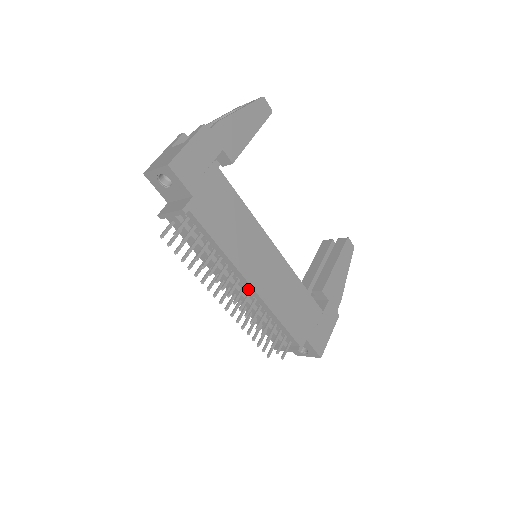
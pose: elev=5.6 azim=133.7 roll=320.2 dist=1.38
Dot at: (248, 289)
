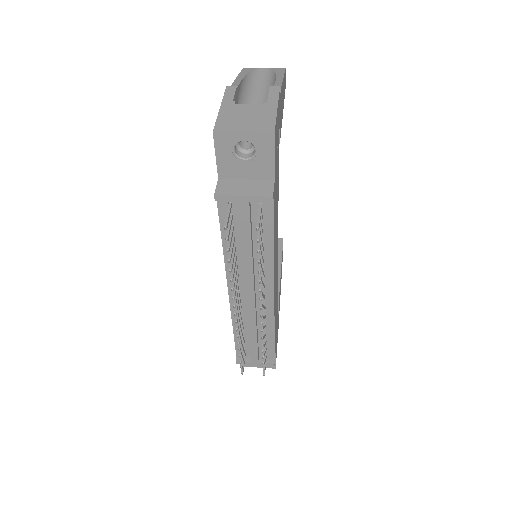
Dot at: (265, 298)
